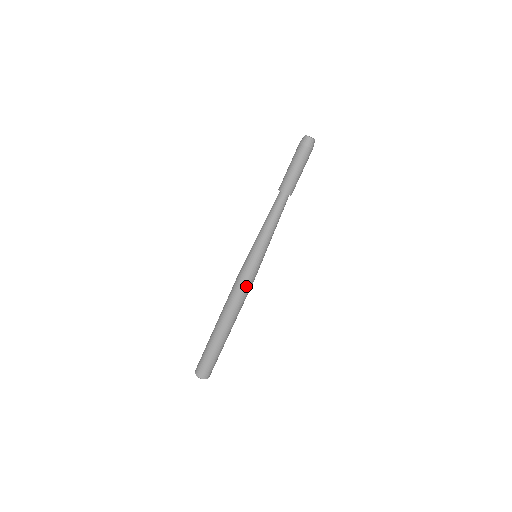
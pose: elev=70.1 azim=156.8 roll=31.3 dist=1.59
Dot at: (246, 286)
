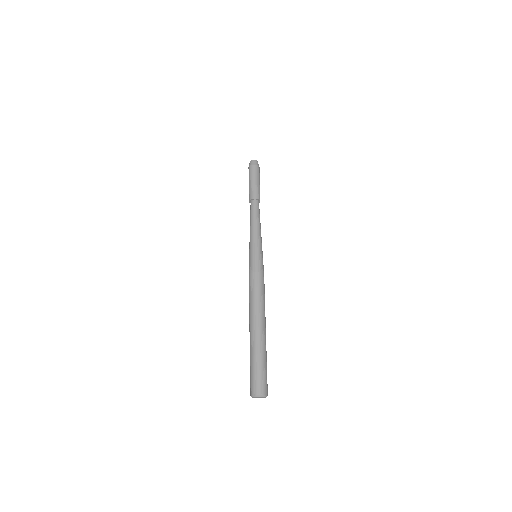
Dot at: (261, 280)
